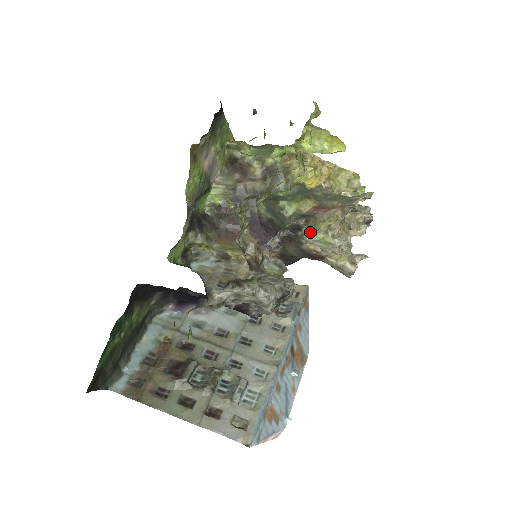
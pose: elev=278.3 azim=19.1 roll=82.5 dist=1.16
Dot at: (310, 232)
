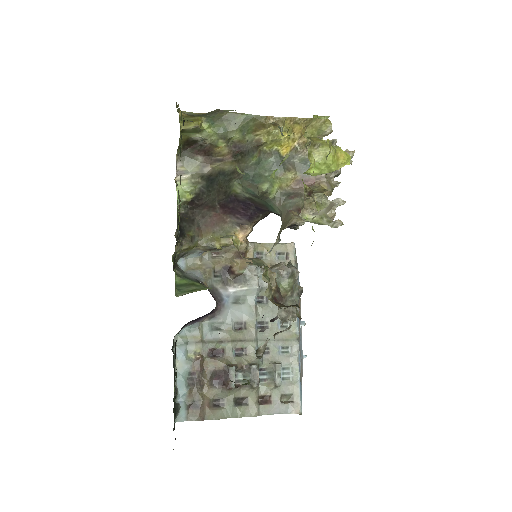
Dot at: (302, 216)
